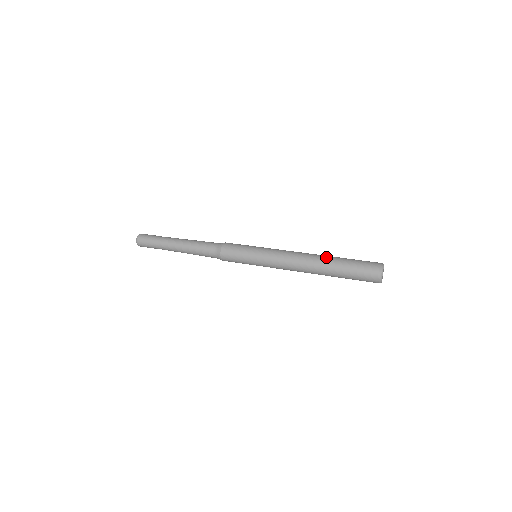
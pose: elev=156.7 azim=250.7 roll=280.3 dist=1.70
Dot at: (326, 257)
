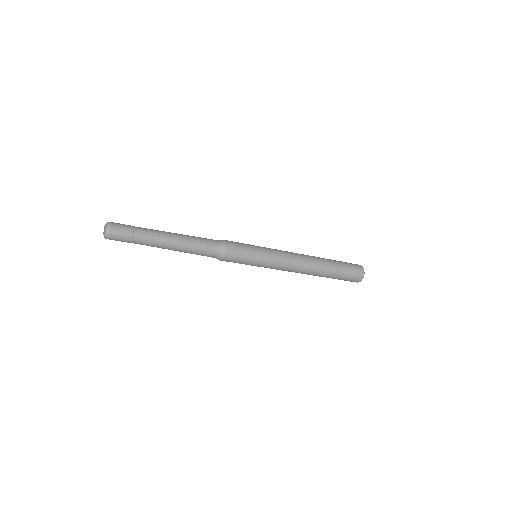
Dot at: occluded
